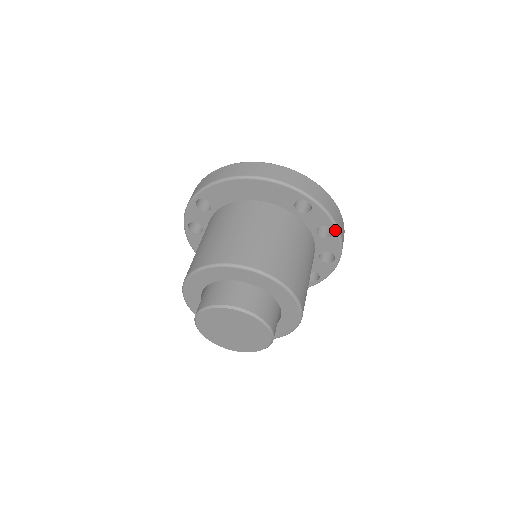
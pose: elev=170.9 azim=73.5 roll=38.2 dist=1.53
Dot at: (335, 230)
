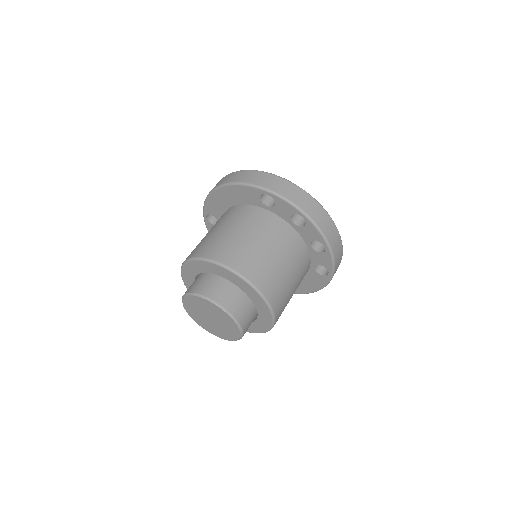
Dot at: (304, 216)
